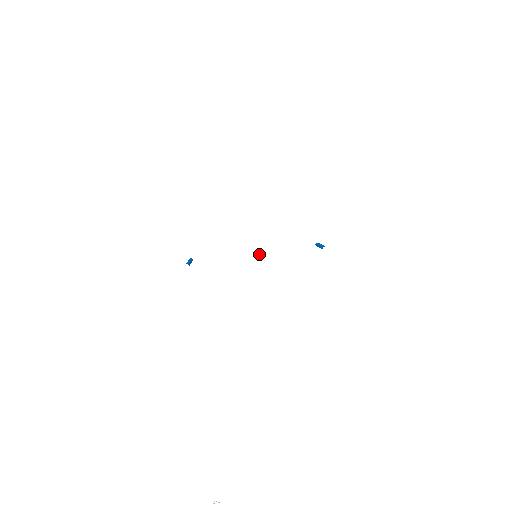
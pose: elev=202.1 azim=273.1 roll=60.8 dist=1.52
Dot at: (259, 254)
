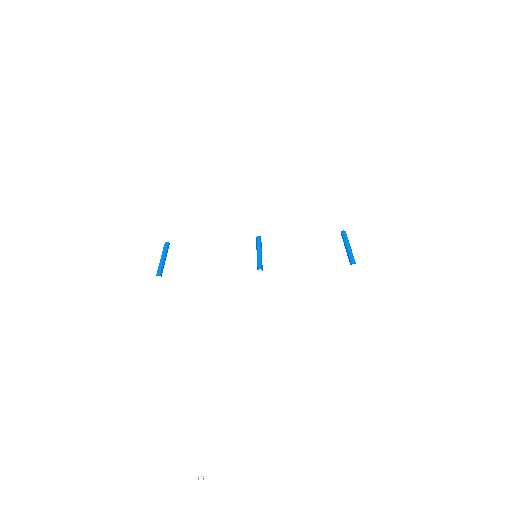
Dot at: (260, 267)
